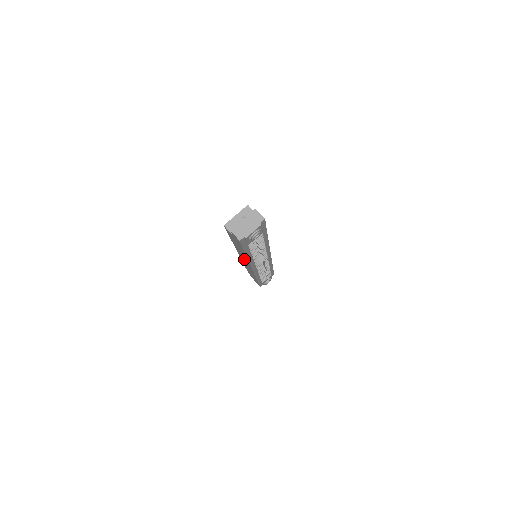
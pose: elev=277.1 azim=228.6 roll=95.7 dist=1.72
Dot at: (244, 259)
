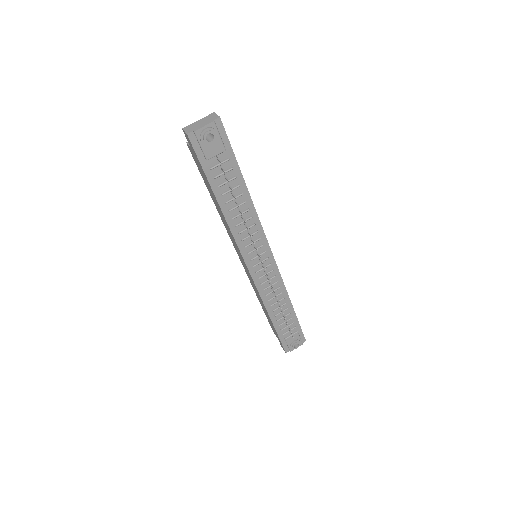
Dot at: (235, 245)
